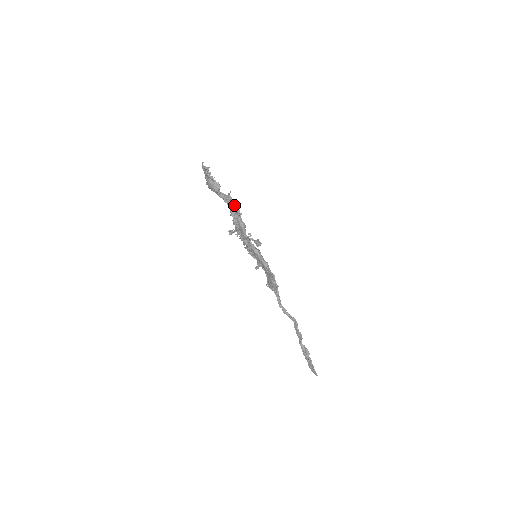
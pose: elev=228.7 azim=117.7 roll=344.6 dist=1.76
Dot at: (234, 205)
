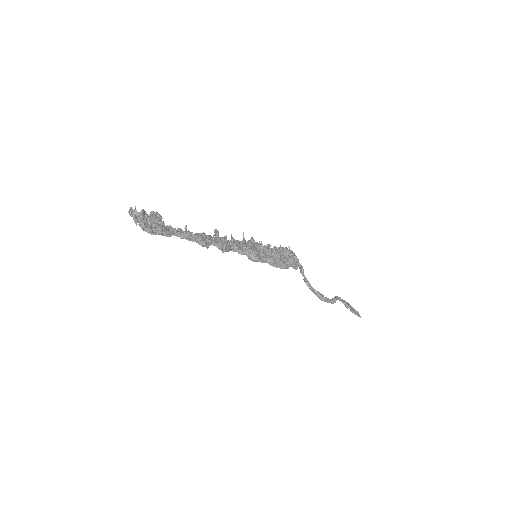
Dot at: occluded
